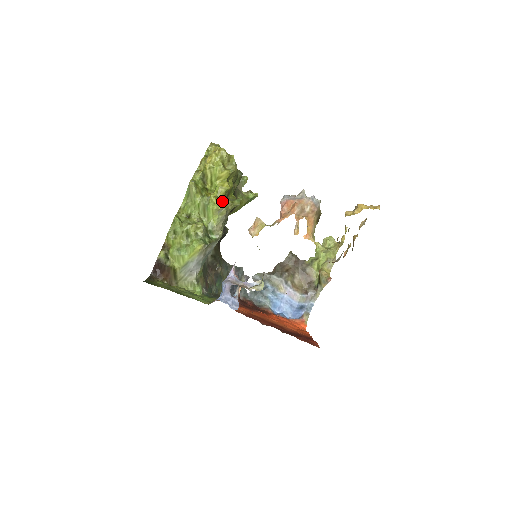
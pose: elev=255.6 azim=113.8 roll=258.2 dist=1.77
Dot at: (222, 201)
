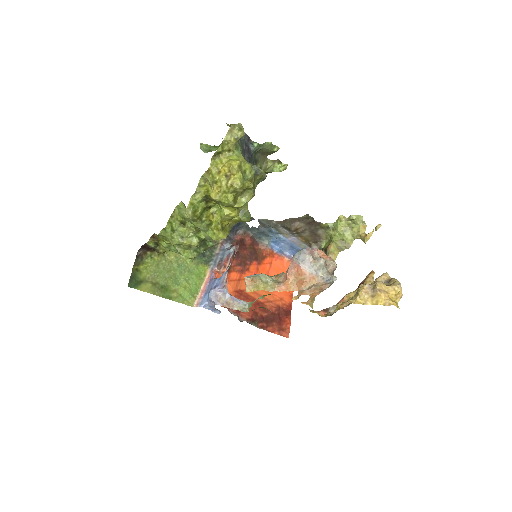
Dot at: (226, 225)
